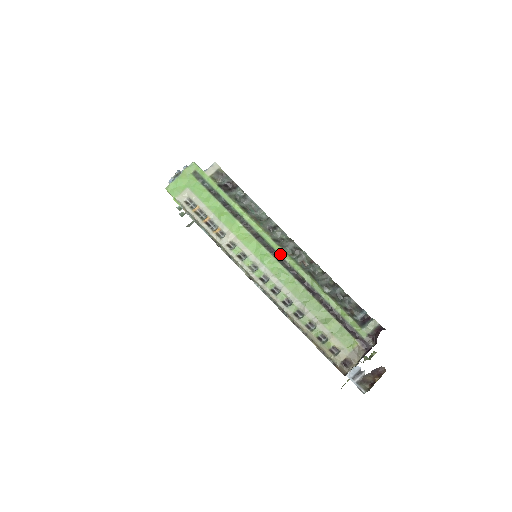
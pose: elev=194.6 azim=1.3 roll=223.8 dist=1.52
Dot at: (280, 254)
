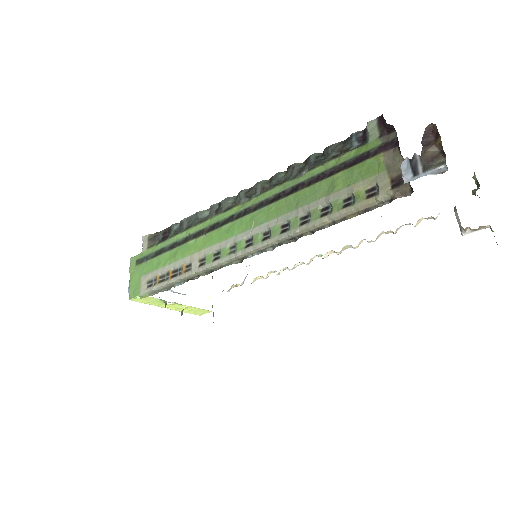
Dot at: (239, 211)
